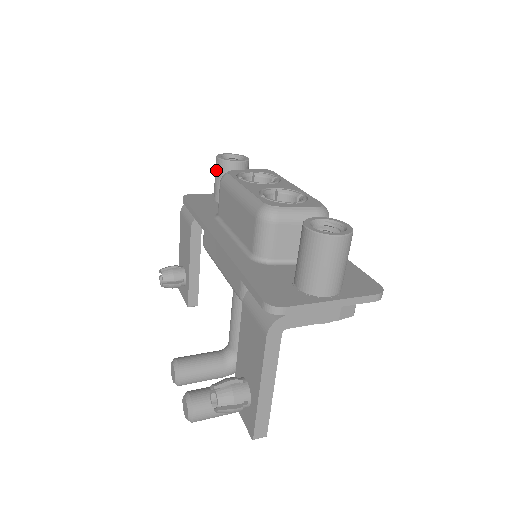
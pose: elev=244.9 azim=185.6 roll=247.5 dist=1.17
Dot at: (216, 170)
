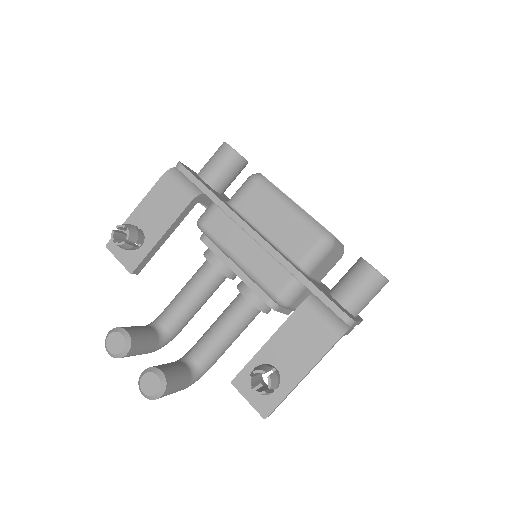
Dot at: (223, 157)
